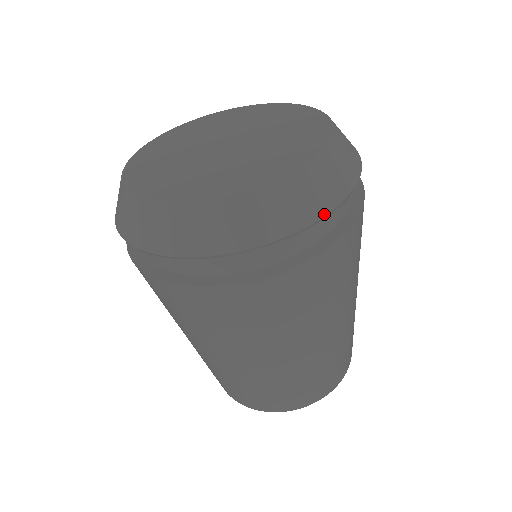
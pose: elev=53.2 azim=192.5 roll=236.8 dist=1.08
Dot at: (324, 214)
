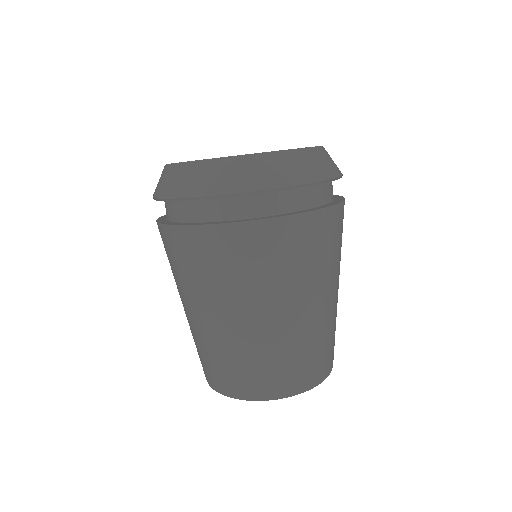
Dot at: occluded
